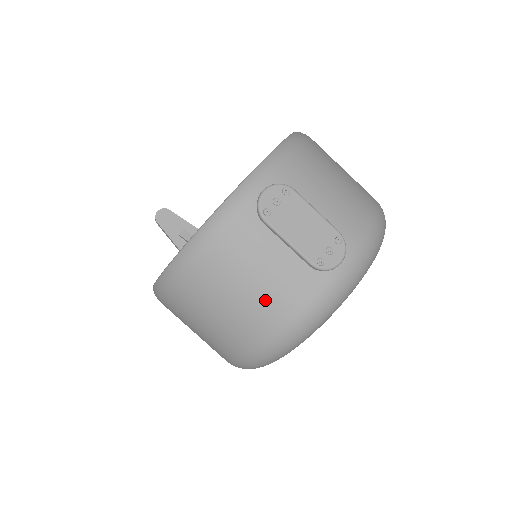
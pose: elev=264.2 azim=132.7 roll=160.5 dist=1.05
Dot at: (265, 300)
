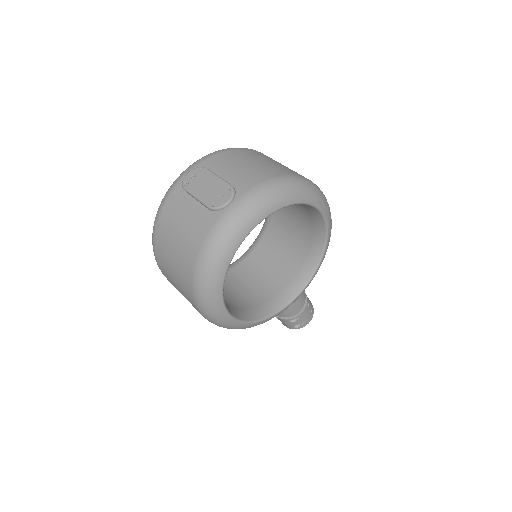
Dot at: (187, 240)
